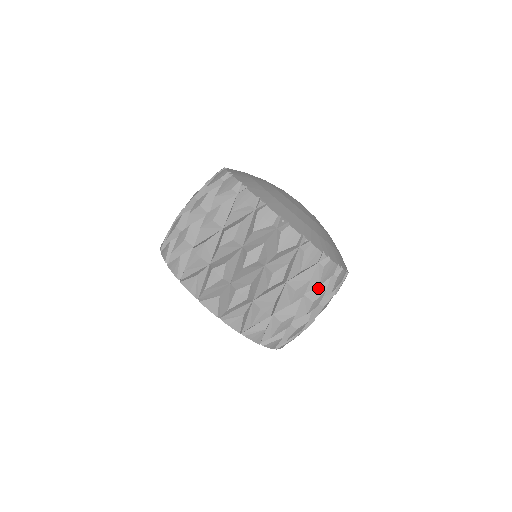
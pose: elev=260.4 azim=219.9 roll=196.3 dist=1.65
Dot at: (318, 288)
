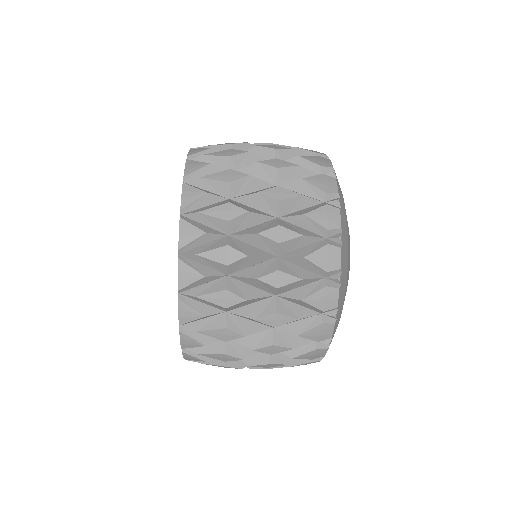
Dot at: occluded
